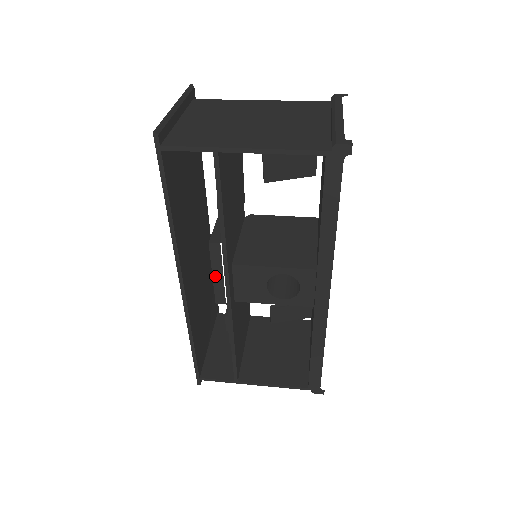
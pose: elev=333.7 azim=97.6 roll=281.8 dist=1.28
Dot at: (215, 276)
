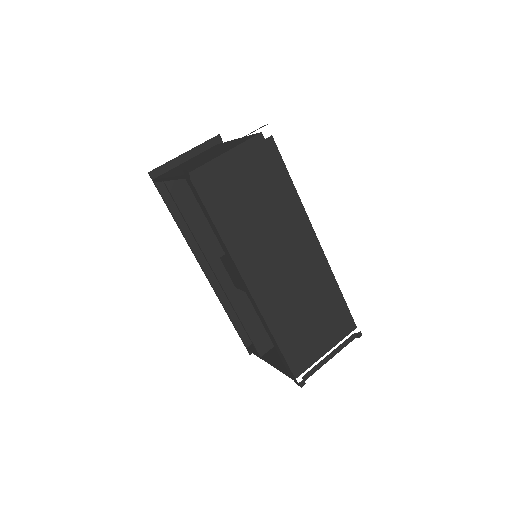
Dot at: occluded
